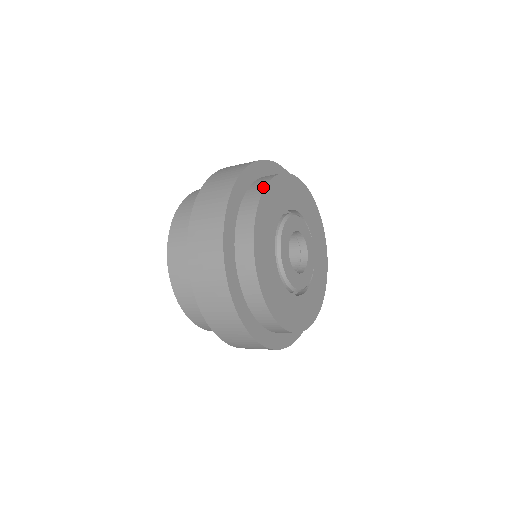
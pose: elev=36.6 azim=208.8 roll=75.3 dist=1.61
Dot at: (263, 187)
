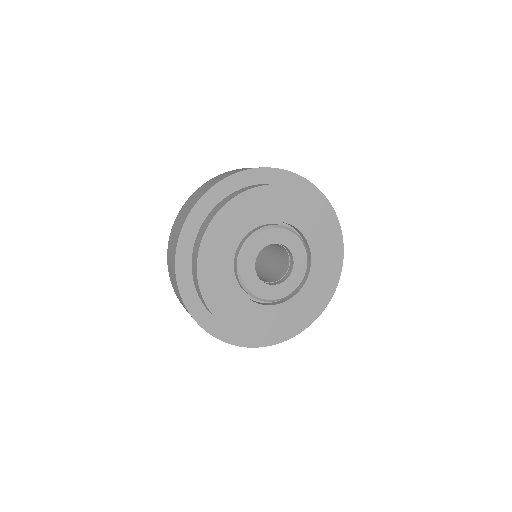
Dot at: (198, 246)
